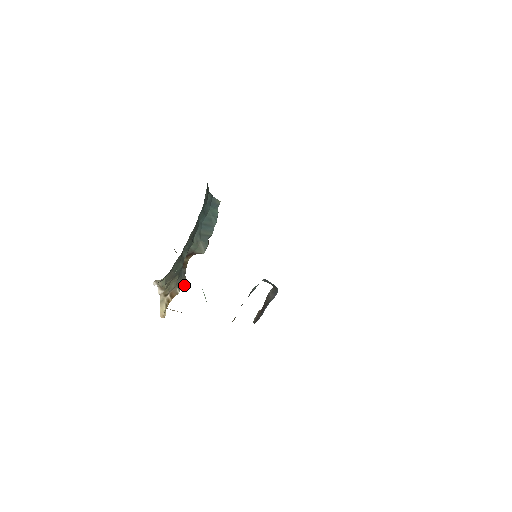
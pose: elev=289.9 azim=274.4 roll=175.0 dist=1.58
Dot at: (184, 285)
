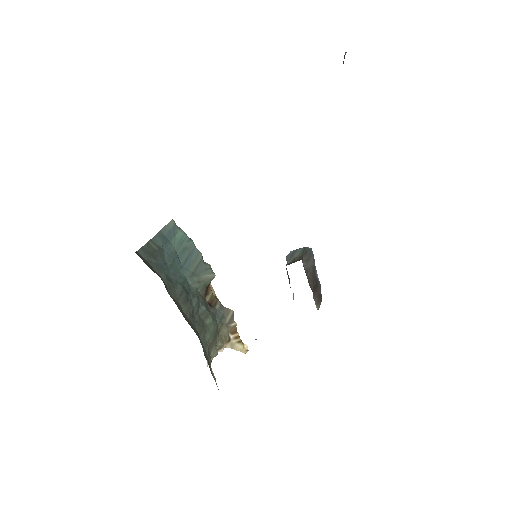
Dot at: (232, 315)
